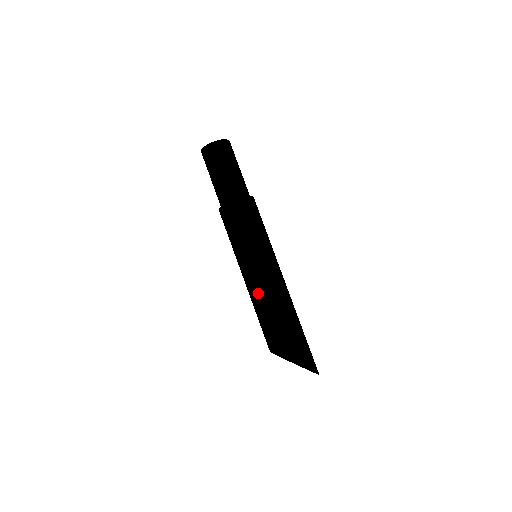
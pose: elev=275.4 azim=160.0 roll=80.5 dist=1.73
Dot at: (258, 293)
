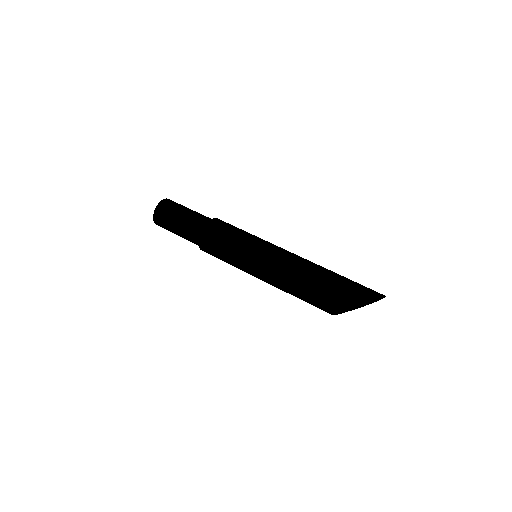
Dot at: (277, 285)
